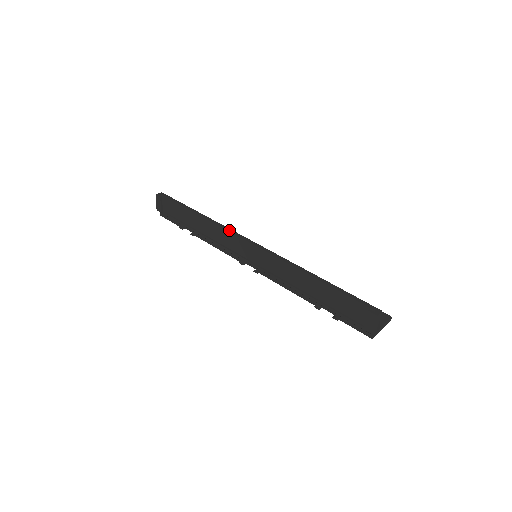
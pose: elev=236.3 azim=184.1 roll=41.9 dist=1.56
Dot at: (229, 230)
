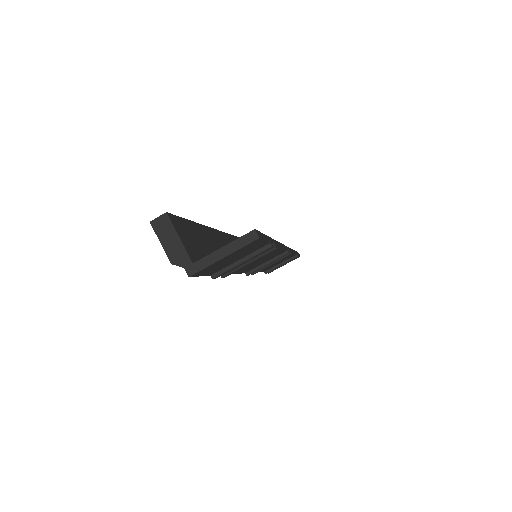
Dot at: occluded
